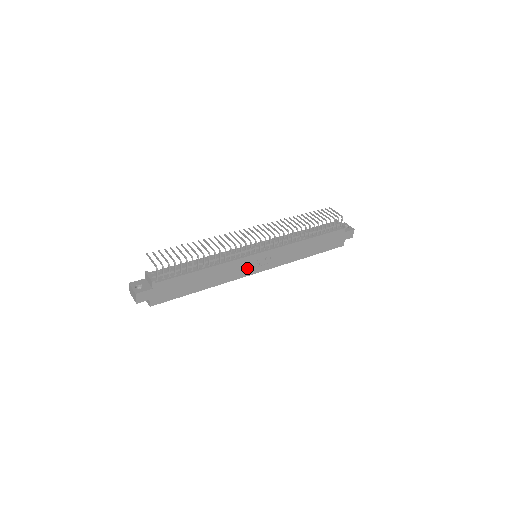
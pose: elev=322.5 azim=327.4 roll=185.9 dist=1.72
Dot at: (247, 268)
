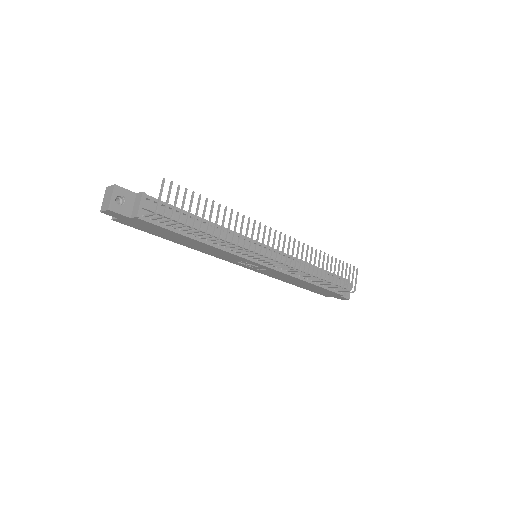
Dot at: (236, 260)
